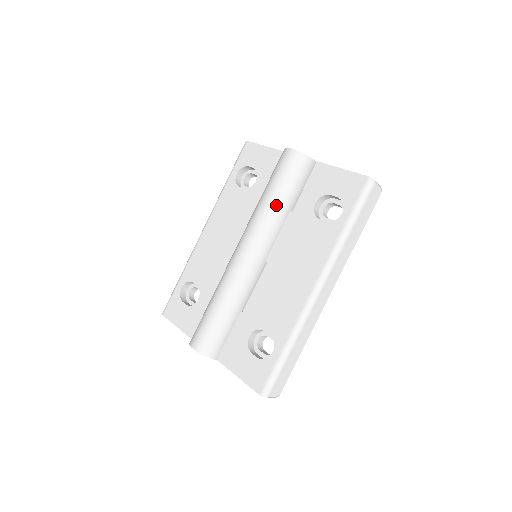
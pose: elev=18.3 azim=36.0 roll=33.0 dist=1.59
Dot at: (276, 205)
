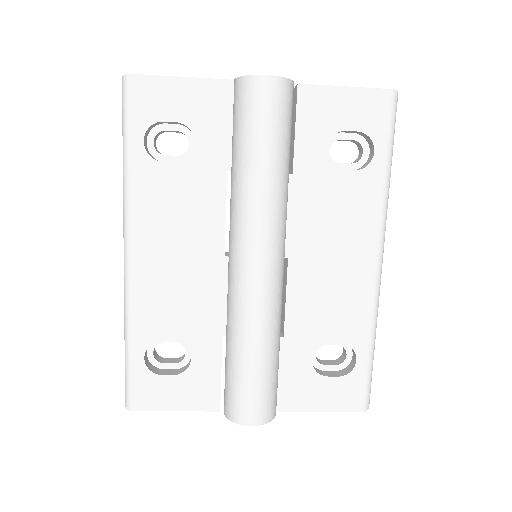
Dot at: (280, 175)
